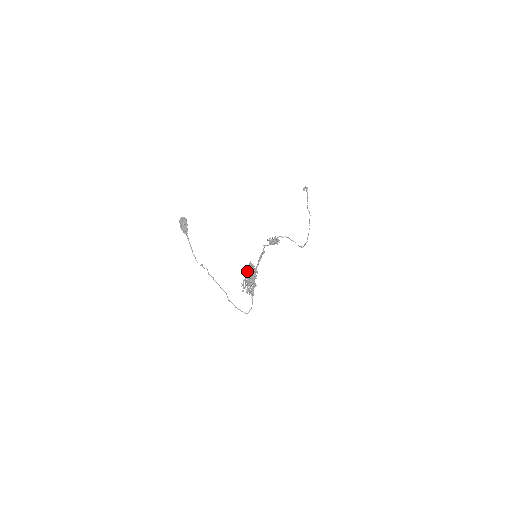
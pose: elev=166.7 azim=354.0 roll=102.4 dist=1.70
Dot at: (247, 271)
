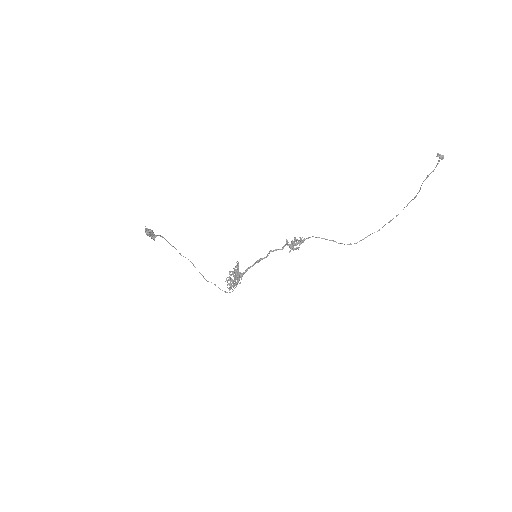
Dot at: (238, 265)
